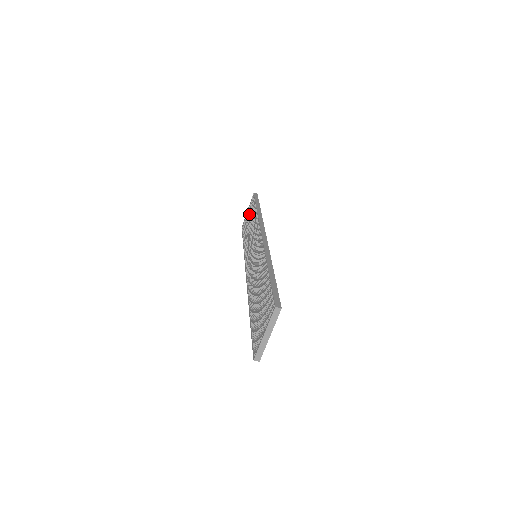
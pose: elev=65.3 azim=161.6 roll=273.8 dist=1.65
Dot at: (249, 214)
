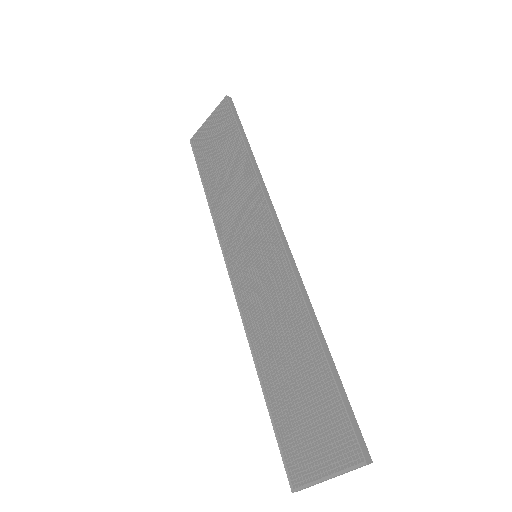
Dot at: (217, 136)
